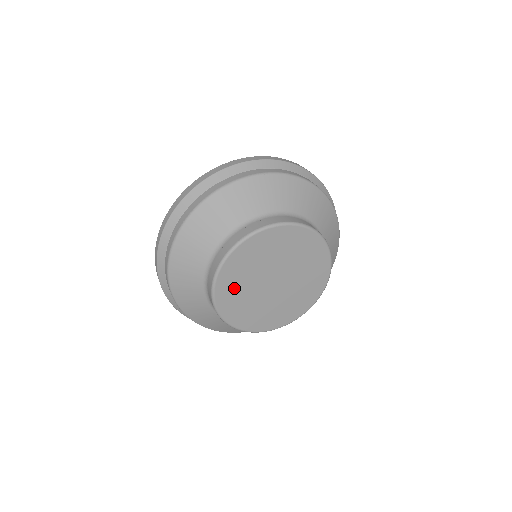
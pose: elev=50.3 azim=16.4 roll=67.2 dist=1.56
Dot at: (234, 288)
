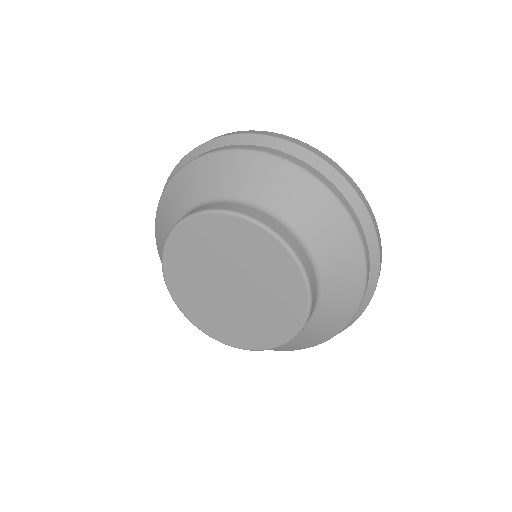
Dot at: (198, 243)
